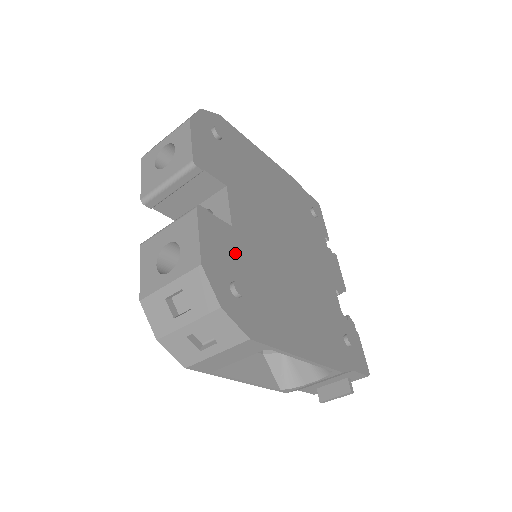
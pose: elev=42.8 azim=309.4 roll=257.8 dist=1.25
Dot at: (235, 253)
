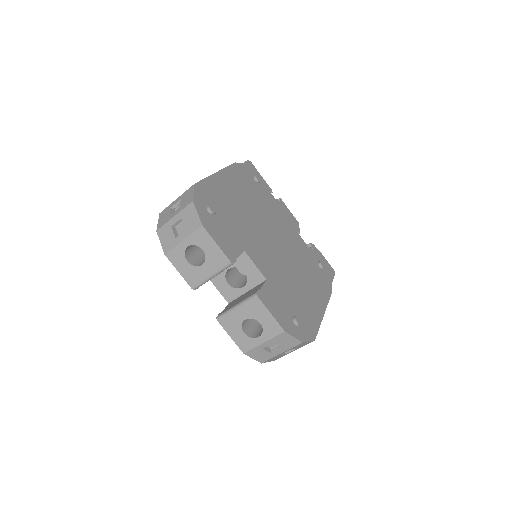
Dot at: (280, 297)
